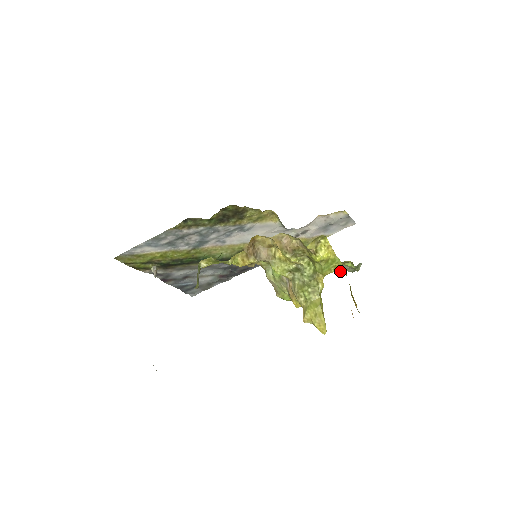
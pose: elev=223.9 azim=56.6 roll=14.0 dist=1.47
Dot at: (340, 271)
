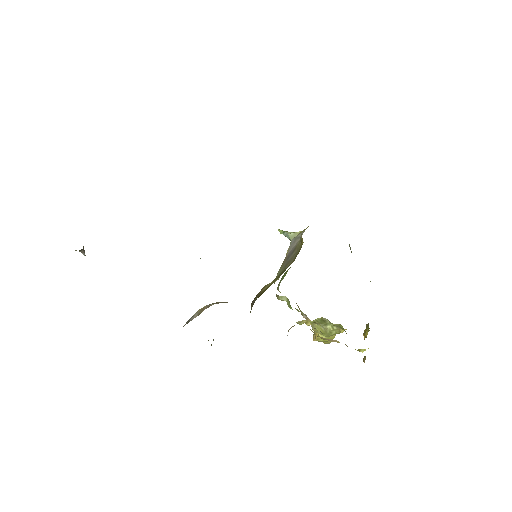
Dot at: occluded
